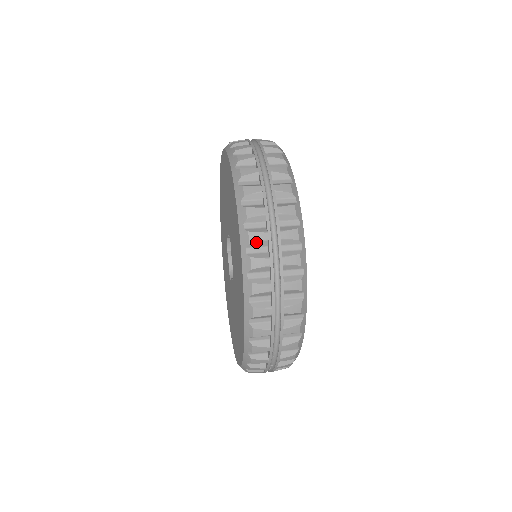
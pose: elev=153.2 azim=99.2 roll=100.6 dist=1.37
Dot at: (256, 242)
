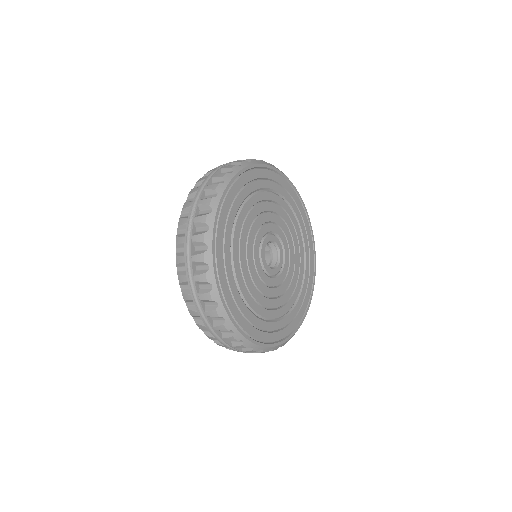
Dot at: occluded
